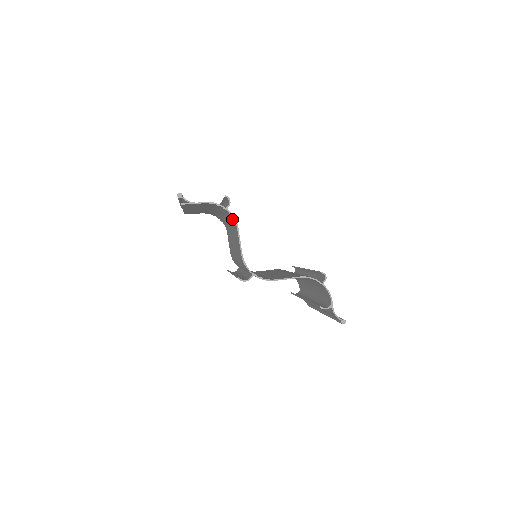
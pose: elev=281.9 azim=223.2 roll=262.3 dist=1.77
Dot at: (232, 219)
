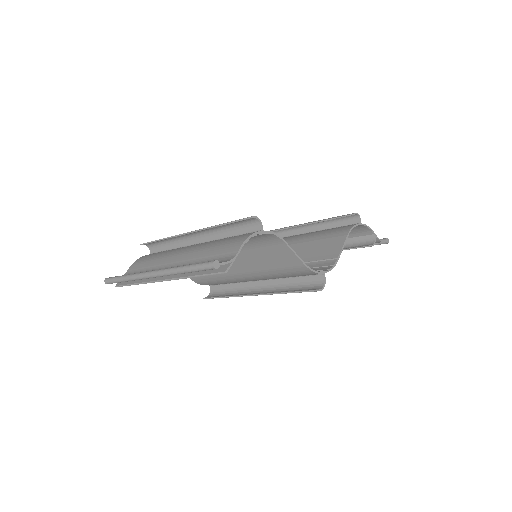
Dot at: (260, 238)
